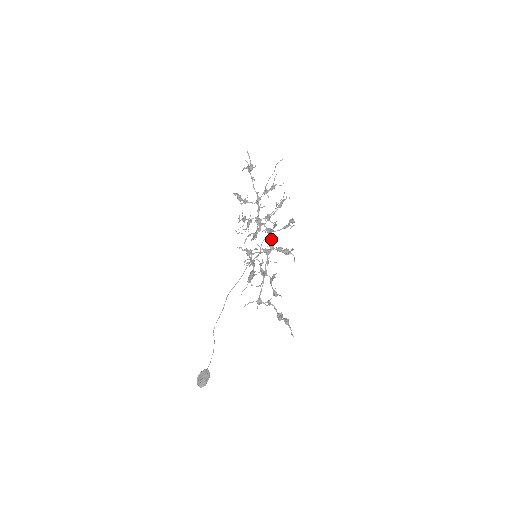
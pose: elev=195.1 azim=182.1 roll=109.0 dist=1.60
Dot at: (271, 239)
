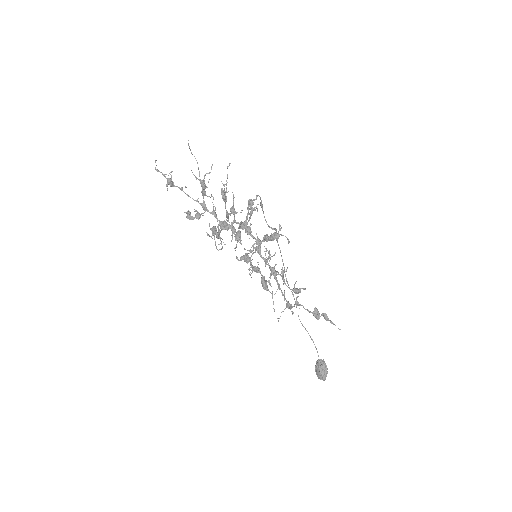
Dot at: (250, 235)
